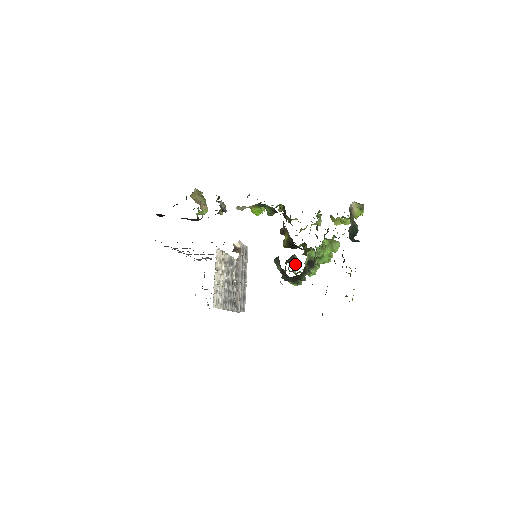
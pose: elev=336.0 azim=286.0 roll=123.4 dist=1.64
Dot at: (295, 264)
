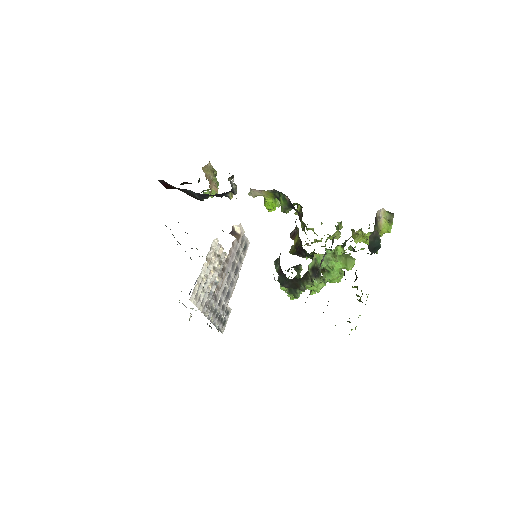
Dot at: (298, 272)
